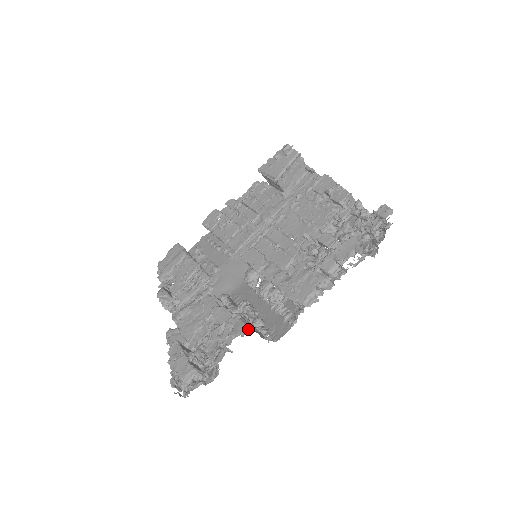
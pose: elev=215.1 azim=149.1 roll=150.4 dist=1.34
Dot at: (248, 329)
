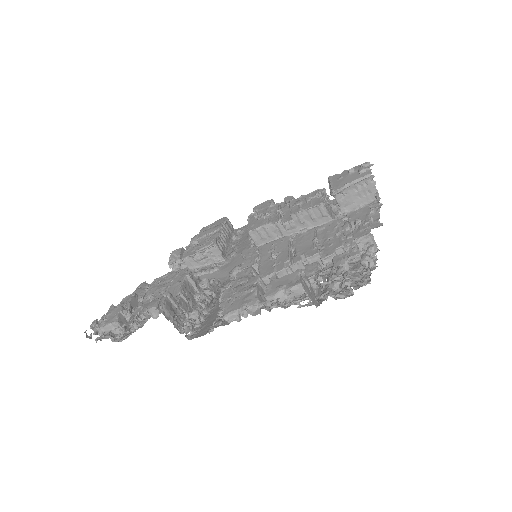
Dot at: occluded
